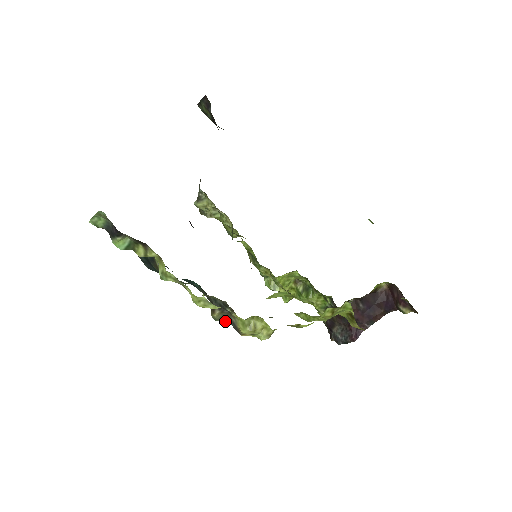
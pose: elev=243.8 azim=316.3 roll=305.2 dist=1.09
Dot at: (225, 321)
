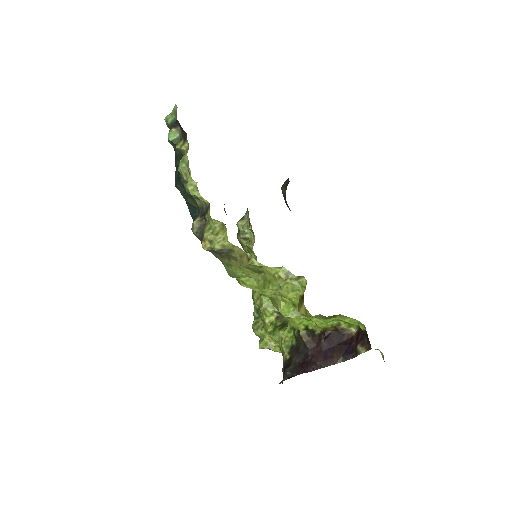
Dot at: (198, 233)
